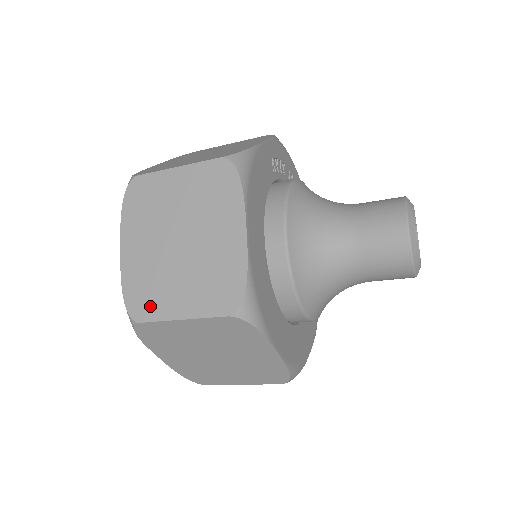
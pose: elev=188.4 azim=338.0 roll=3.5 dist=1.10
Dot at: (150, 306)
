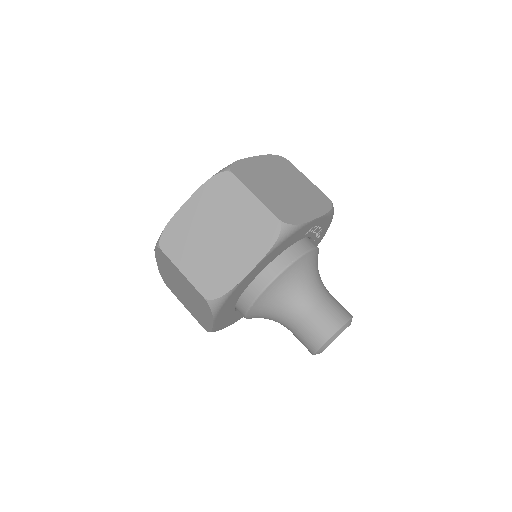
Dot at: (174, 248)
